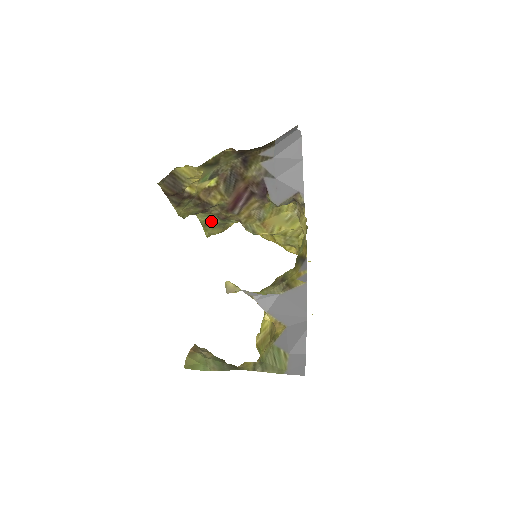
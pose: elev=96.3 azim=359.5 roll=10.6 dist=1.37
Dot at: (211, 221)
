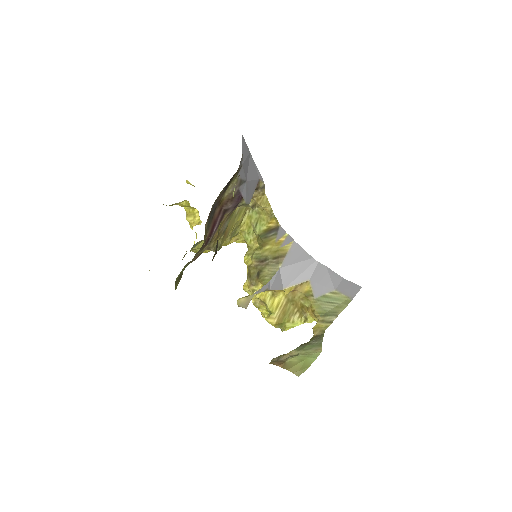
Dot at: (181, 273)
